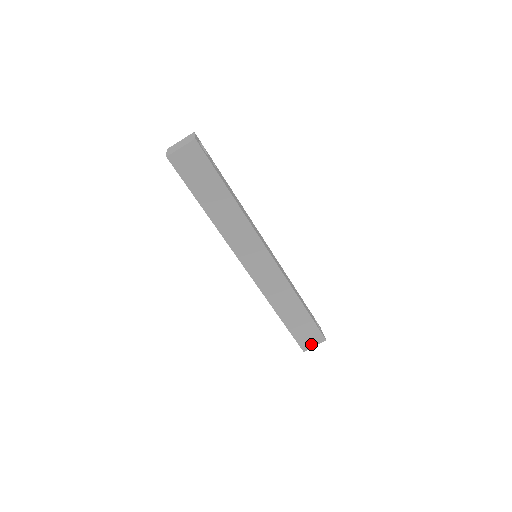
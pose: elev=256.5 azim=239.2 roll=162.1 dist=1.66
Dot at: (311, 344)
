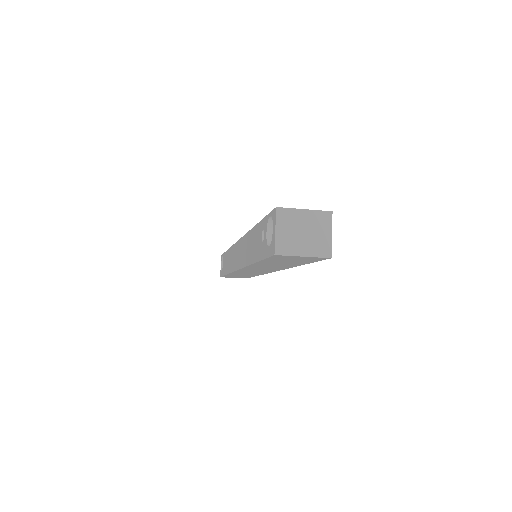
Dot at: (232, 277)
